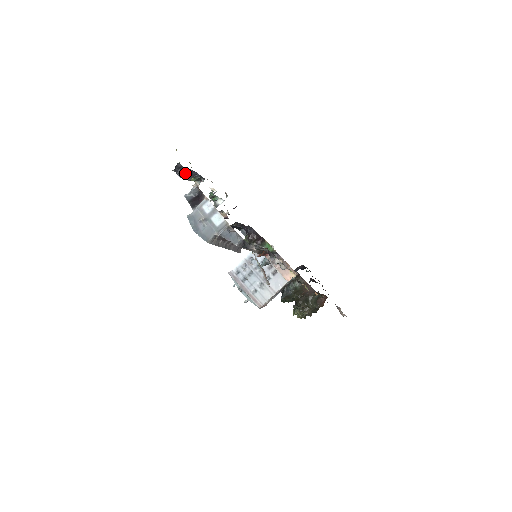
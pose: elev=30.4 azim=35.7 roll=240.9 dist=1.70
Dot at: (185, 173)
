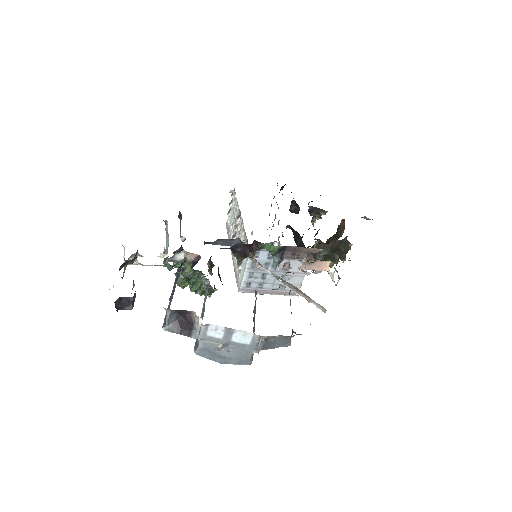
Dot at: (132, 299)
